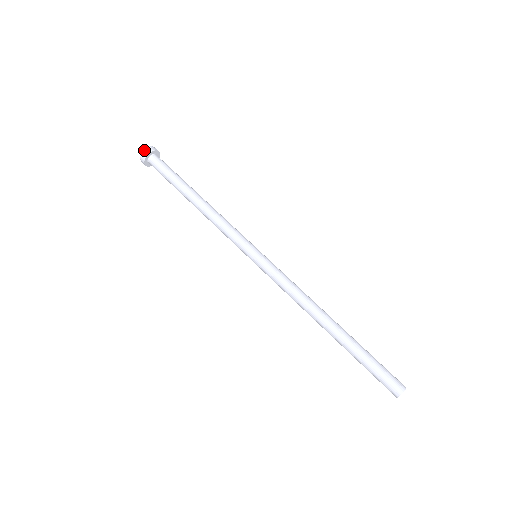
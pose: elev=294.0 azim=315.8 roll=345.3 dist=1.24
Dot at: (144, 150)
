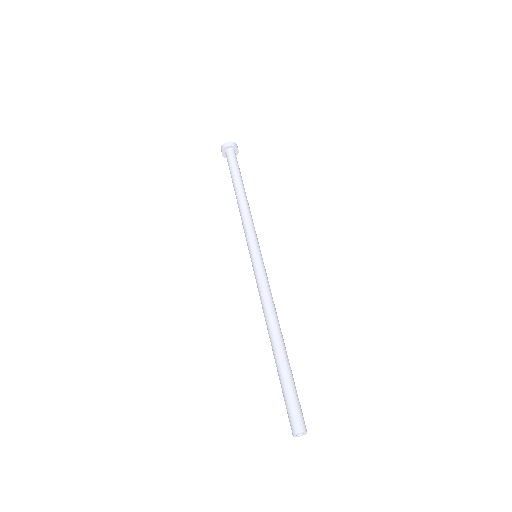
Dot at: (224, 143)
